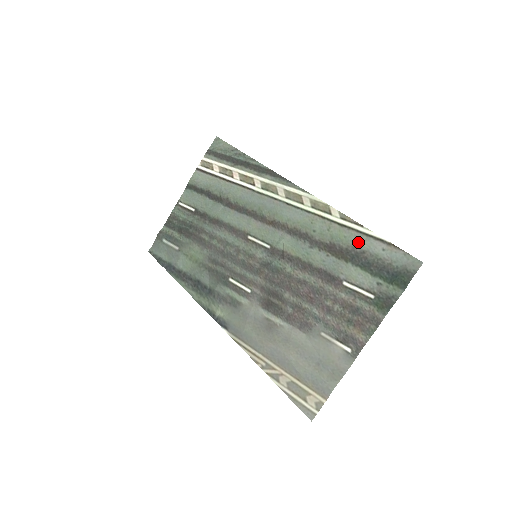
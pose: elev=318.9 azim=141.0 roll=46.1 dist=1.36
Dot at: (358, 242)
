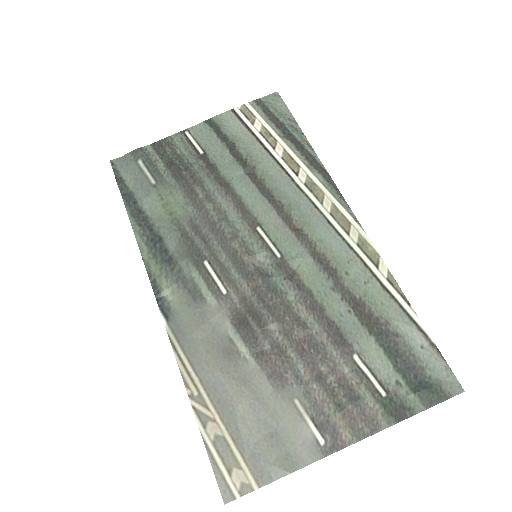
Dot at: (396, 319)
